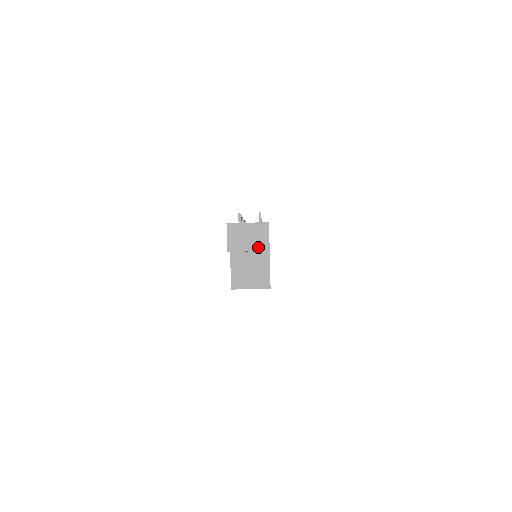
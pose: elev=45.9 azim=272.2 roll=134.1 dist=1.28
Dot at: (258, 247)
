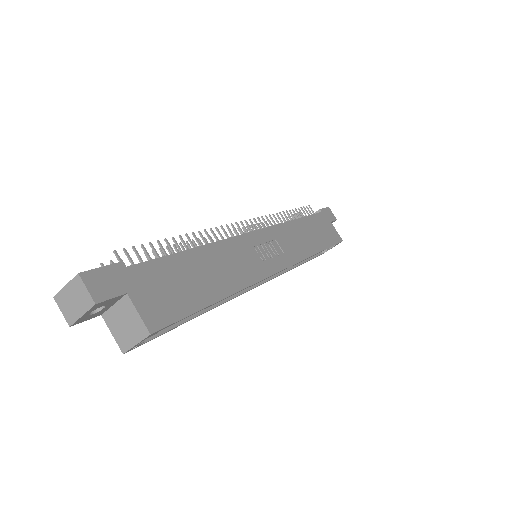
Dot at: (86, 306)
